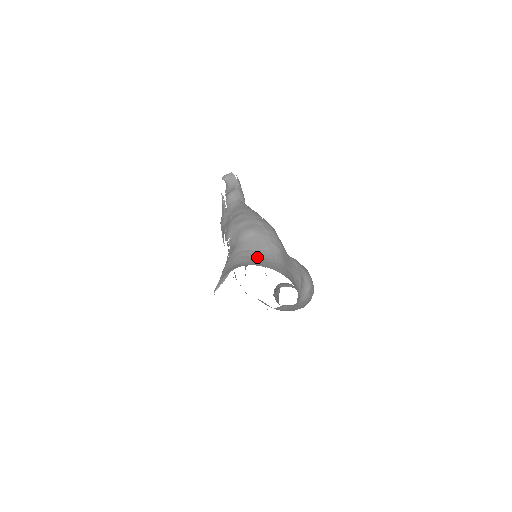
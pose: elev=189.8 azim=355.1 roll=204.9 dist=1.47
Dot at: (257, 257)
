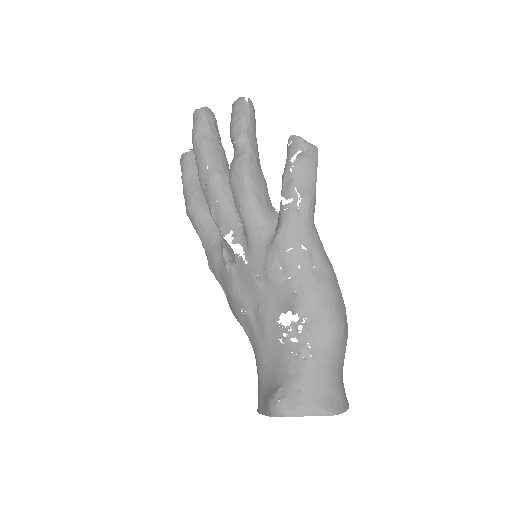
Dot at: (342, 383)
